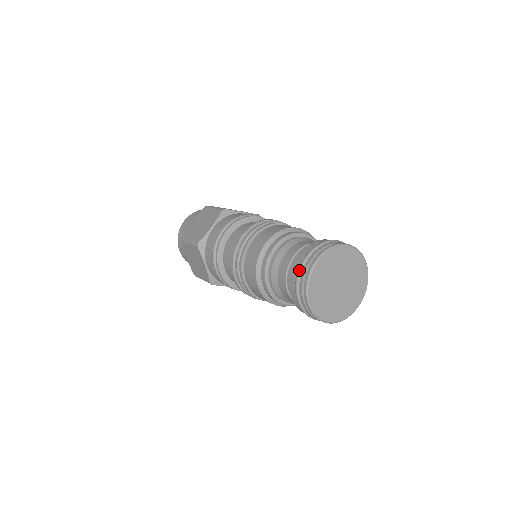
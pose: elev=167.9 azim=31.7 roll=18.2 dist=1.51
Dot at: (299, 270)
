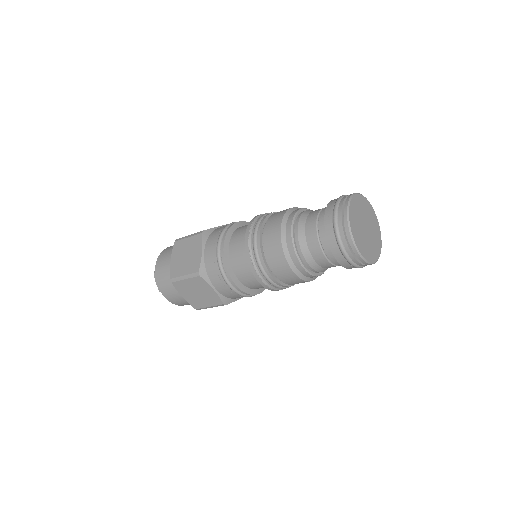
Dot at: (336, 231)
